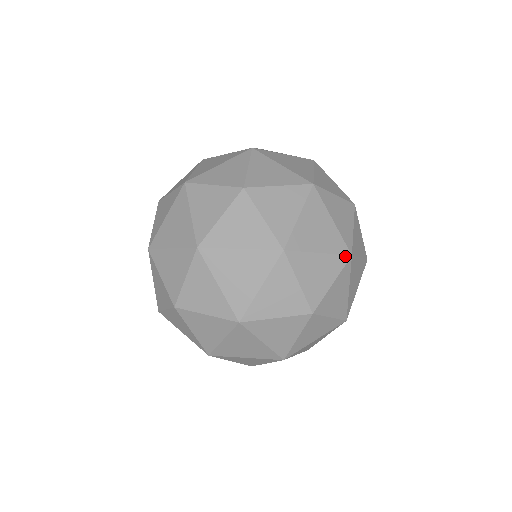
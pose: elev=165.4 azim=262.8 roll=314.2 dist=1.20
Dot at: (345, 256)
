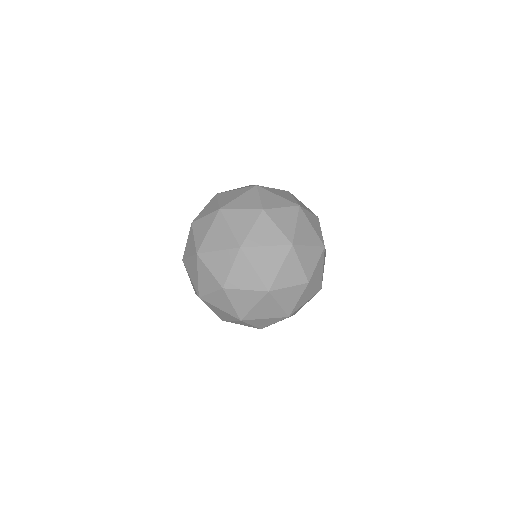
Dot at: (325, 256)
